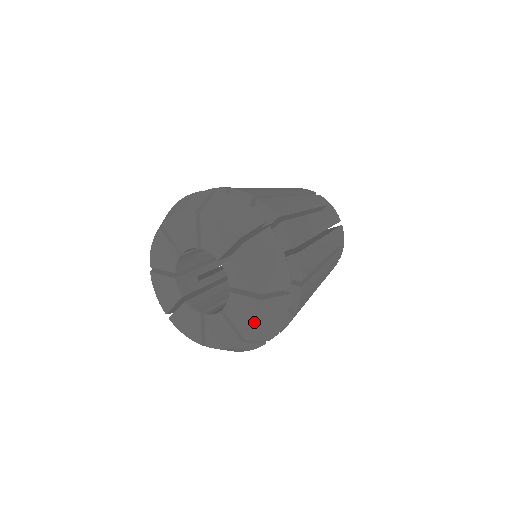
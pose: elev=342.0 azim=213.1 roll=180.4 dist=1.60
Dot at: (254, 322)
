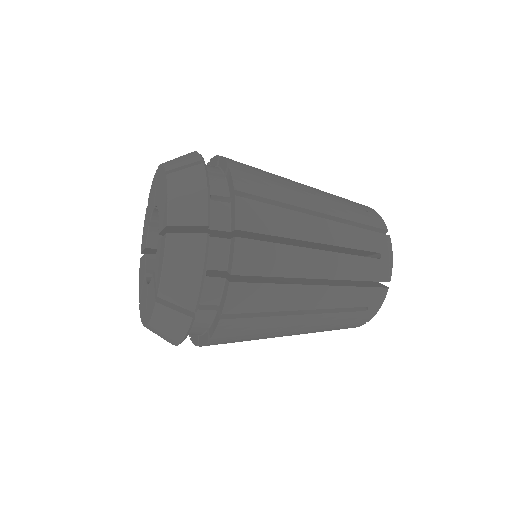
Dot at: (150, 317)
